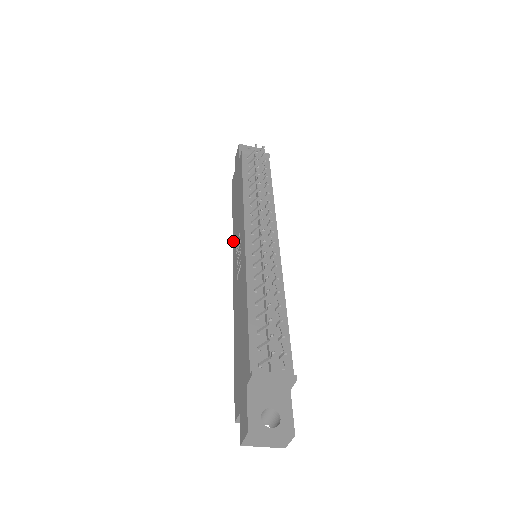
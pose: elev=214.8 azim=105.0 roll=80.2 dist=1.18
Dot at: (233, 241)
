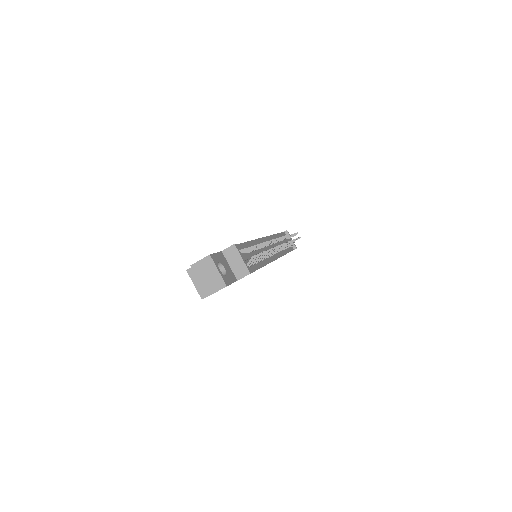
Dot at: occluded
